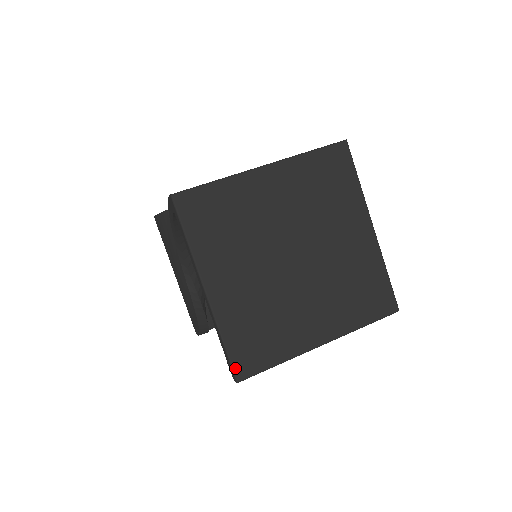
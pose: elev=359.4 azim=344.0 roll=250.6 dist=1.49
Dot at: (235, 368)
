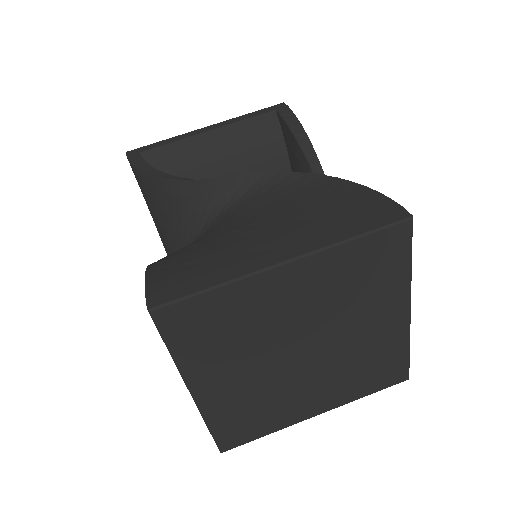
Dot at: (220, 445)
